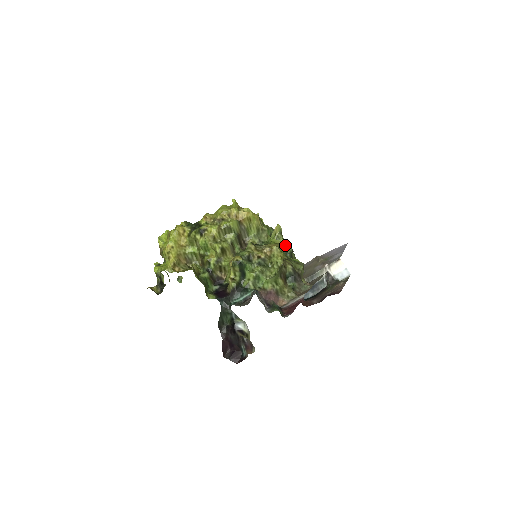
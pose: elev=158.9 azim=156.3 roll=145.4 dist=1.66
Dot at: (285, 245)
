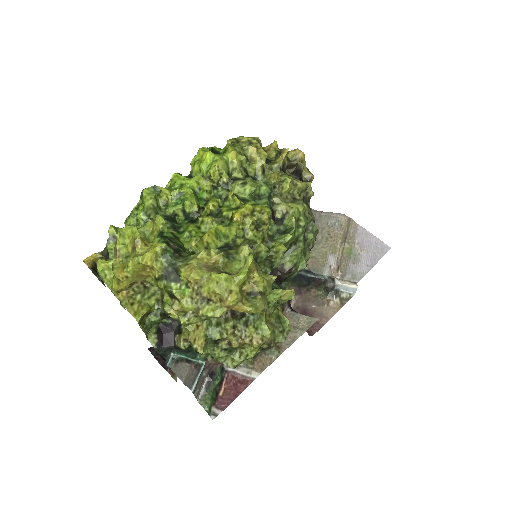
Dot at: (302, 258)
